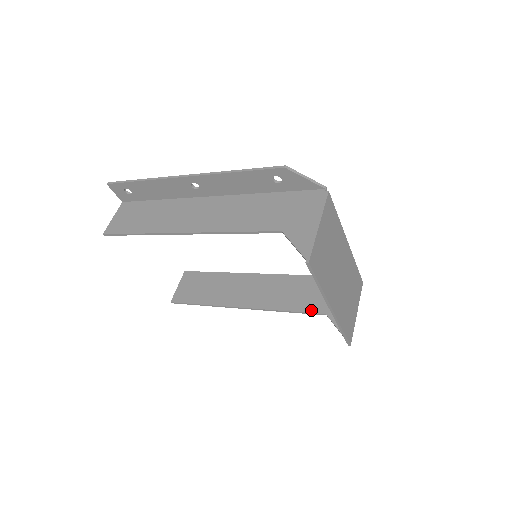
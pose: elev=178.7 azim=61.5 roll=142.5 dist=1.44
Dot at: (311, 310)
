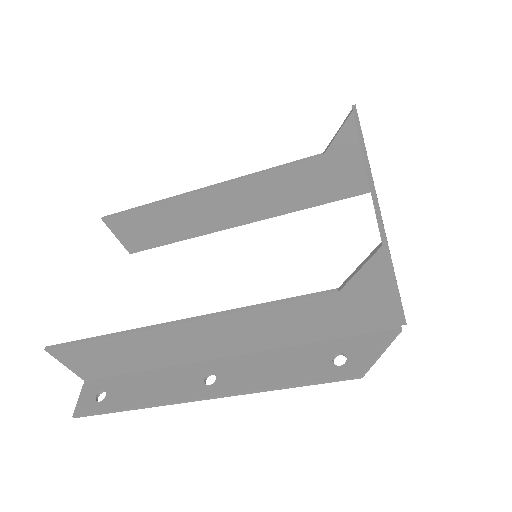
Dot at: (310, 297)
